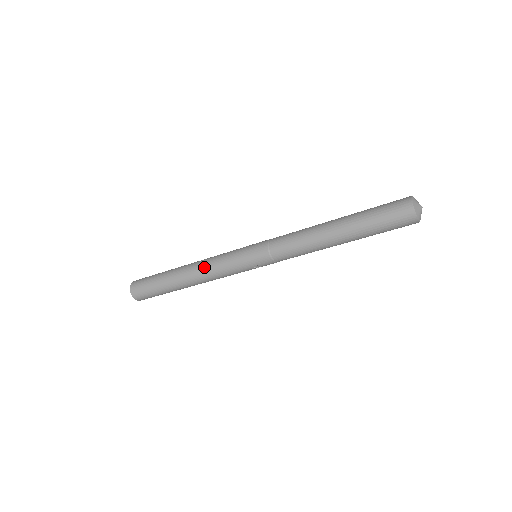
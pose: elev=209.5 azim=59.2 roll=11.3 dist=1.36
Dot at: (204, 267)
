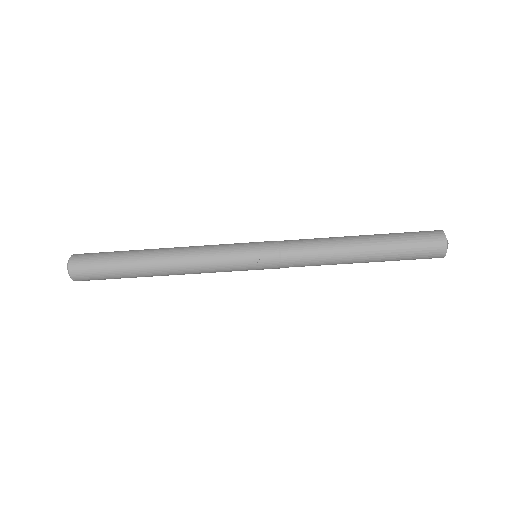
Dot at: (191, 246)
